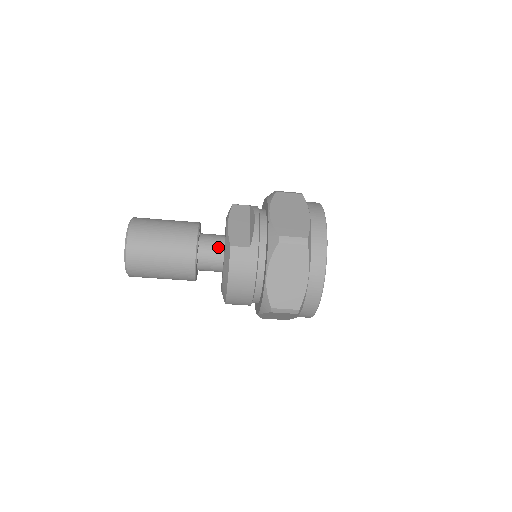
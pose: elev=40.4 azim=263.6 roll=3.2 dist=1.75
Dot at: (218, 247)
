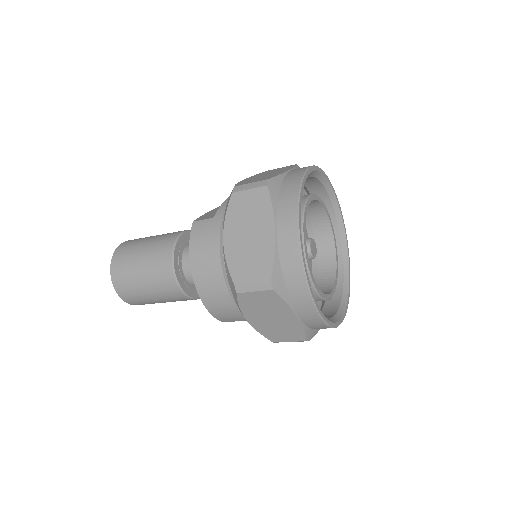
Dot at: occluded
